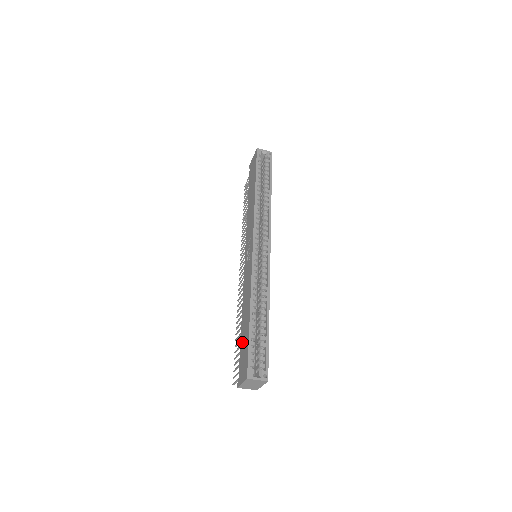
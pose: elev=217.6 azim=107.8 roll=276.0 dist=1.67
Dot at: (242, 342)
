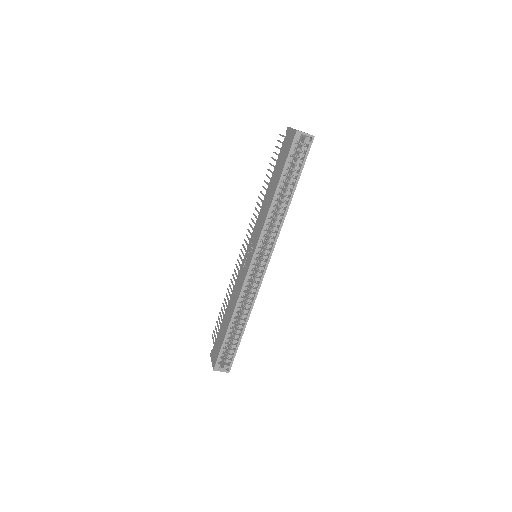
Dot at: (221, 330)
